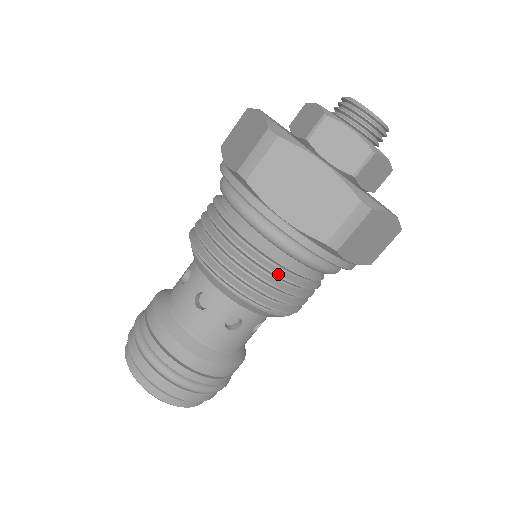
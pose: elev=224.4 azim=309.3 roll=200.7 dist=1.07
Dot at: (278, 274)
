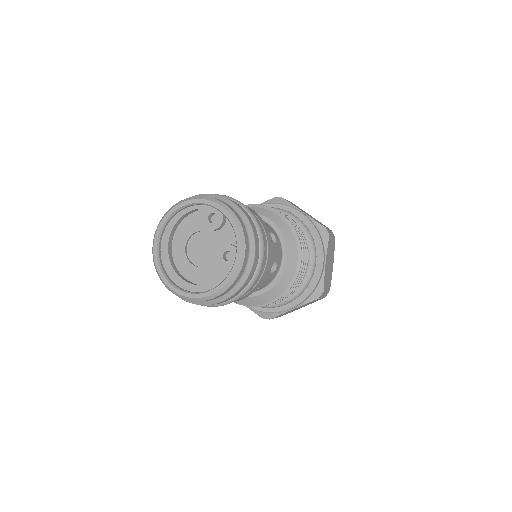
Dot at: (301, 230)
